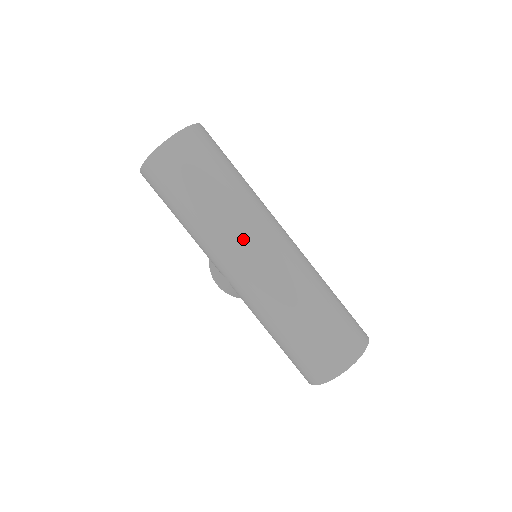
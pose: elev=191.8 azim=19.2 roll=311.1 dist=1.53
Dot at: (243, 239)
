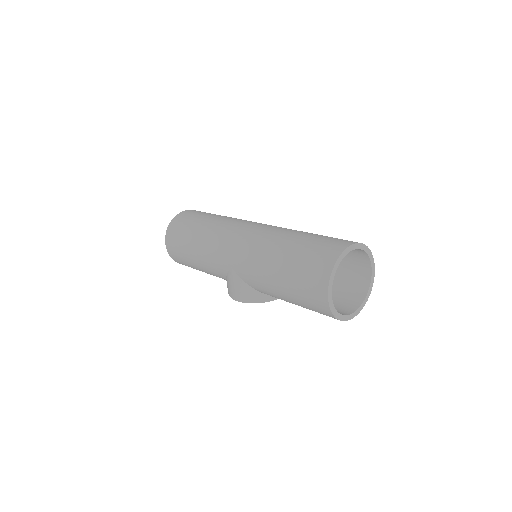
Dot at: (231, 228)
